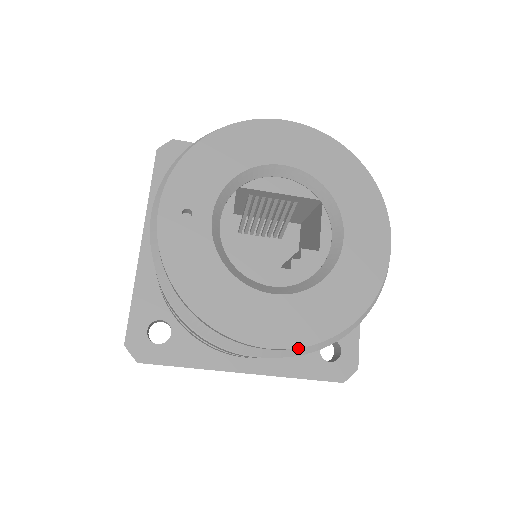
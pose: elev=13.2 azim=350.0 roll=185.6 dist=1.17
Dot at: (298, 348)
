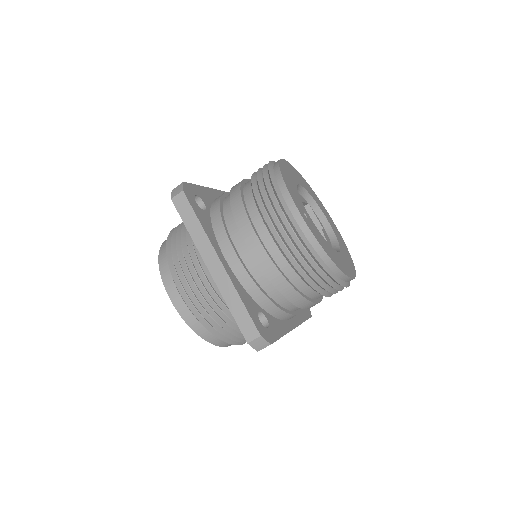
Dot at: occluded
